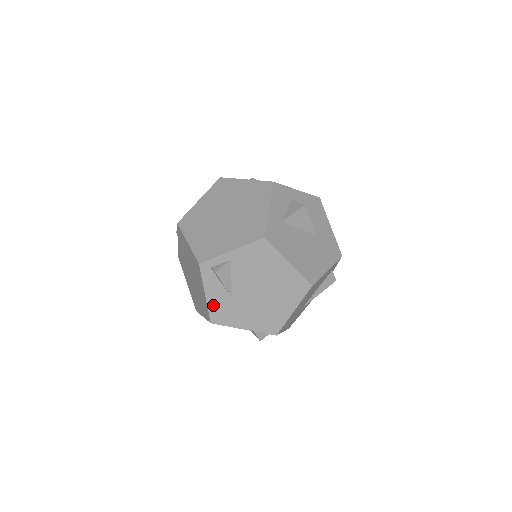
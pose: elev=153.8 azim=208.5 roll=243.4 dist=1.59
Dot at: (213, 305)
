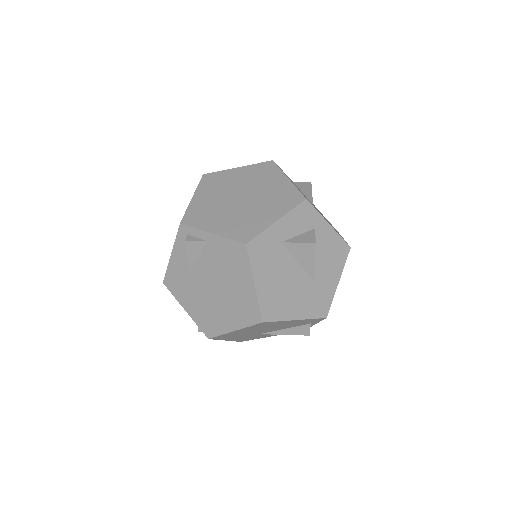
Dot at: (173, 269)
